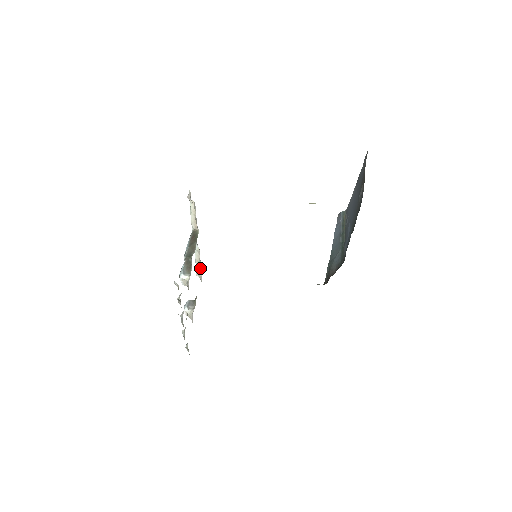
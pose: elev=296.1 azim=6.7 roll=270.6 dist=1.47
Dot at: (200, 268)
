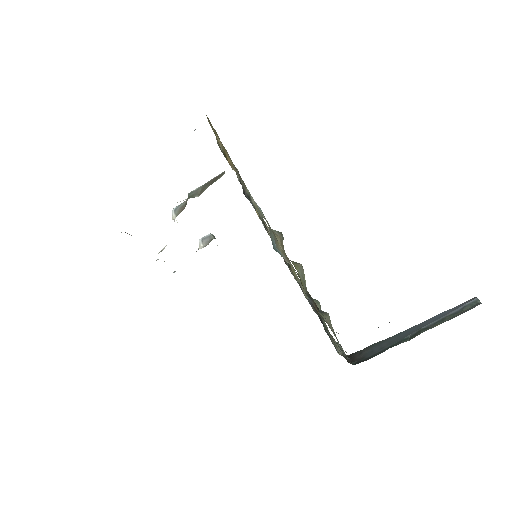
Dot at: occluded
